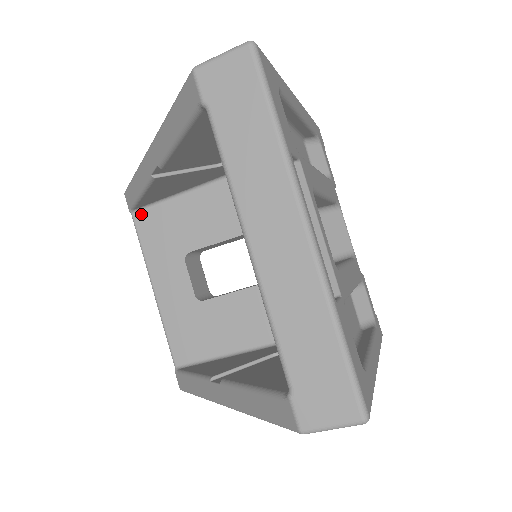
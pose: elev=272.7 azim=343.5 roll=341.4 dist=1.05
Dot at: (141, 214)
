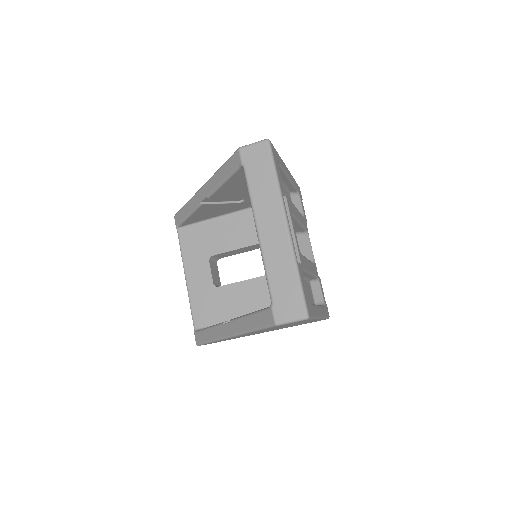
Dot at: (184, 230)
